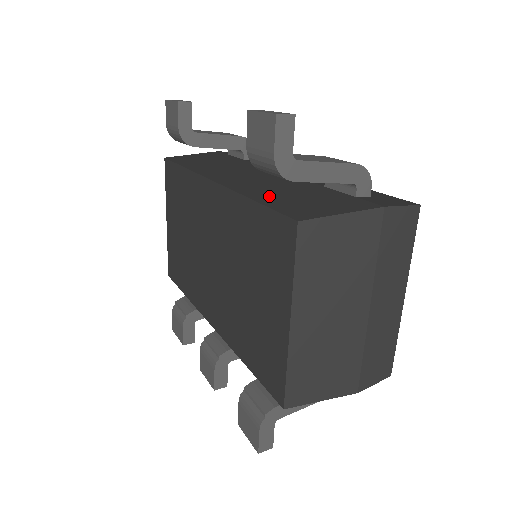
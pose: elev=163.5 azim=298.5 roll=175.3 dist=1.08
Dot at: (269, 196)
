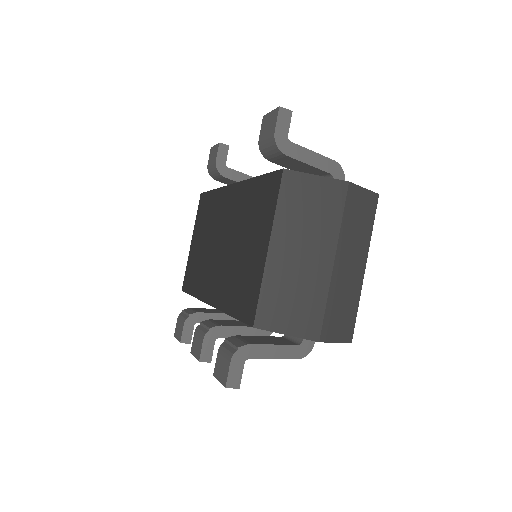
Dot at: occluded
